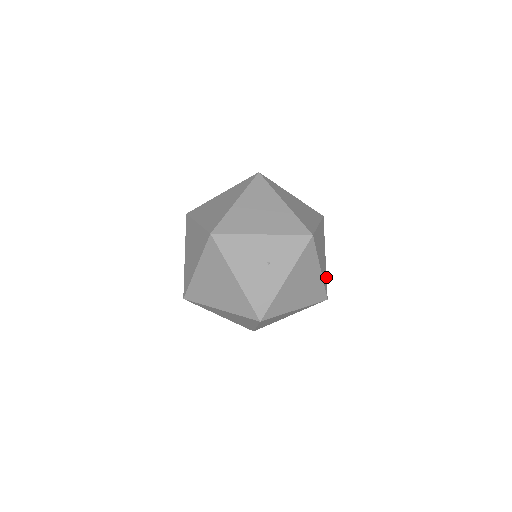
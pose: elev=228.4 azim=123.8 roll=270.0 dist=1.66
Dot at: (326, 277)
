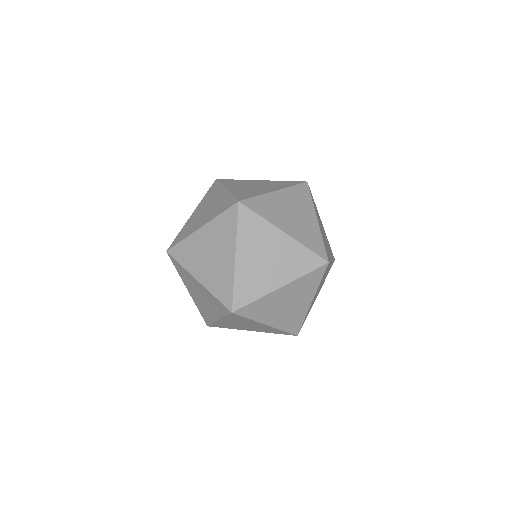
Dot at: occluded
